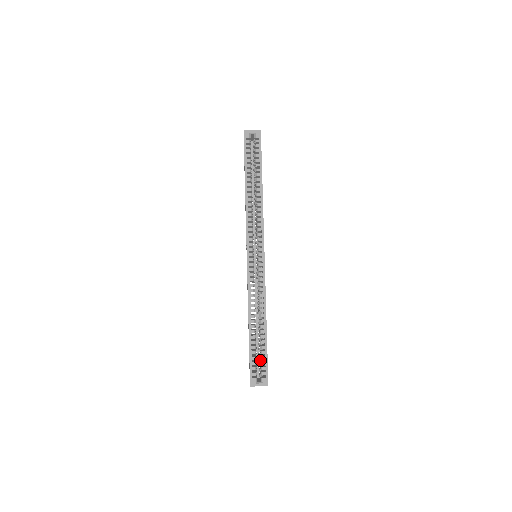
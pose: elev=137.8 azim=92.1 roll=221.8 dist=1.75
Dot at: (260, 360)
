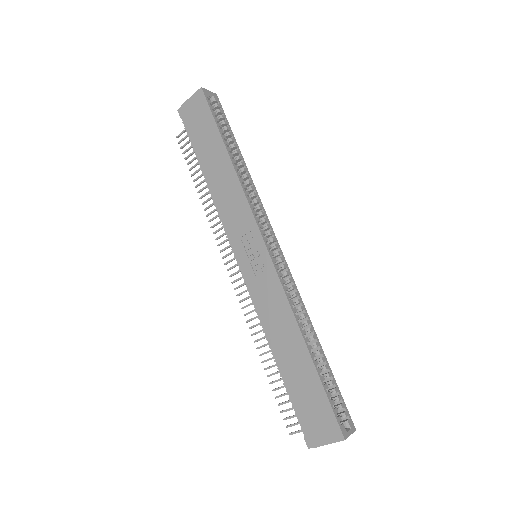
Dot at: occluded
